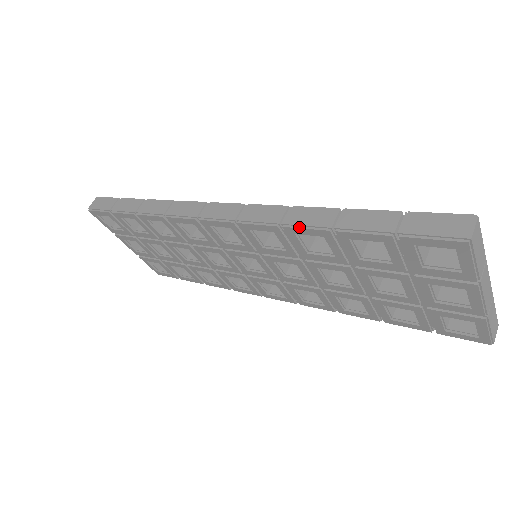
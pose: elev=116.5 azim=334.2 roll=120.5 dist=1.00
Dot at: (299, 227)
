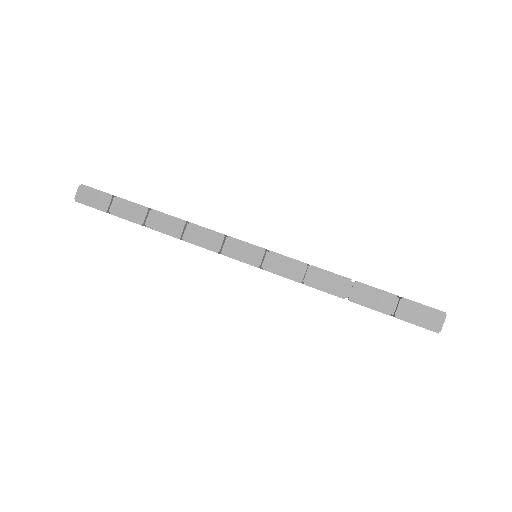
Dot at: (319, 289)
